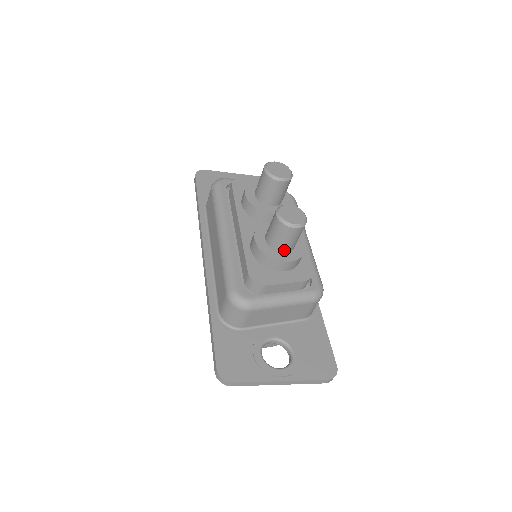
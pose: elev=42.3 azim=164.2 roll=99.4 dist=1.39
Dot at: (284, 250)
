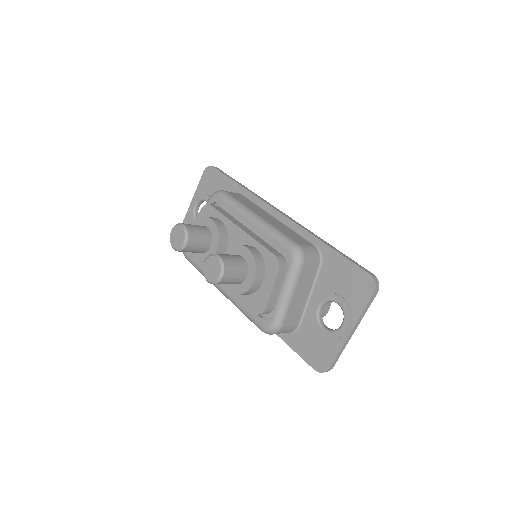
Dot at: (244, 278)
